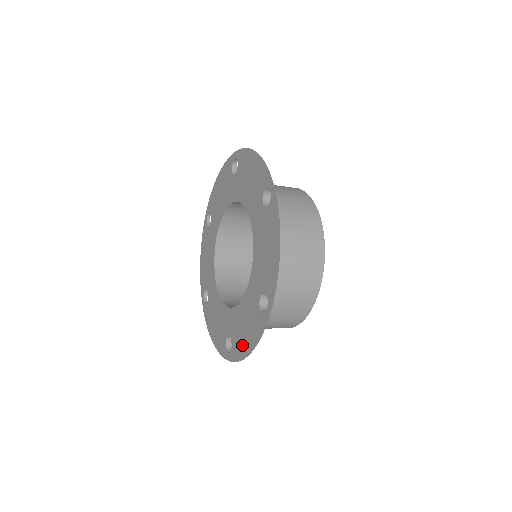
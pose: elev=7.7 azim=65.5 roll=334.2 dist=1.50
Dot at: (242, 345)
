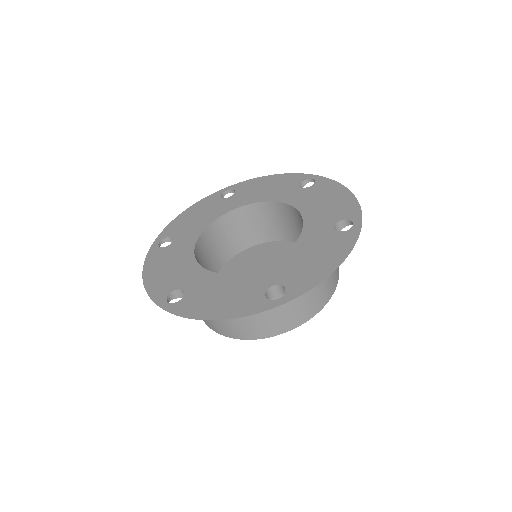
Dot at: (315, 271)
